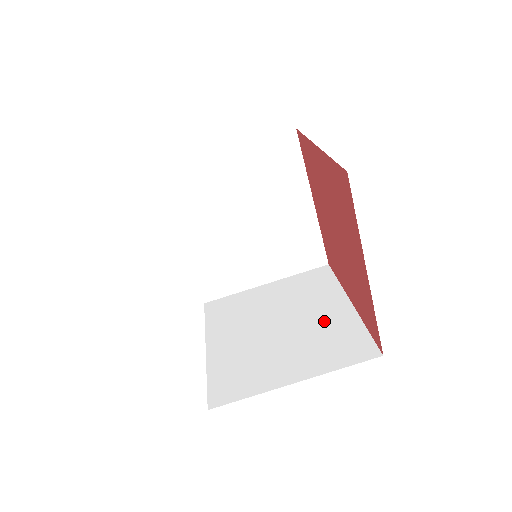
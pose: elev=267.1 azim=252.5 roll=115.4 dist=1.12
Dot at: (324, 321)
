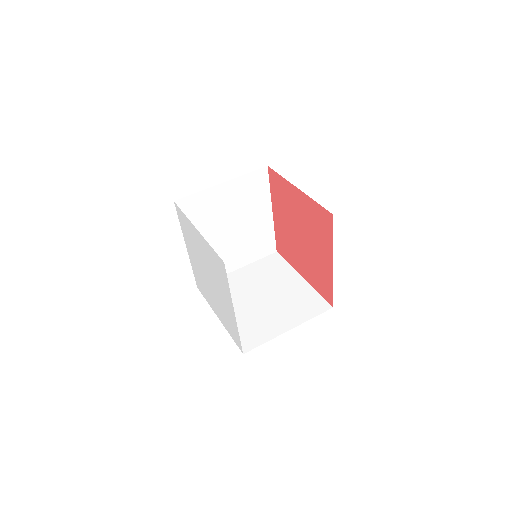
Dot at: occluded
